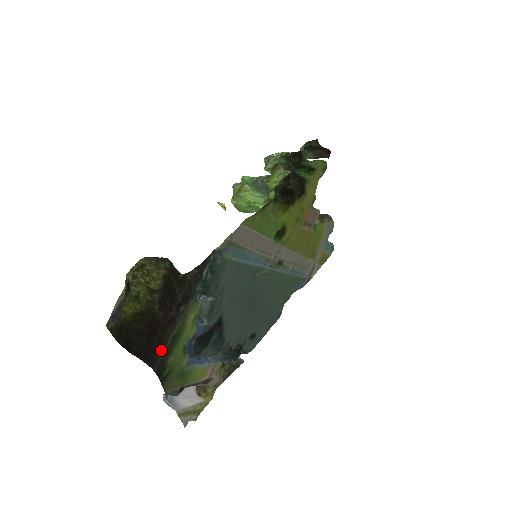
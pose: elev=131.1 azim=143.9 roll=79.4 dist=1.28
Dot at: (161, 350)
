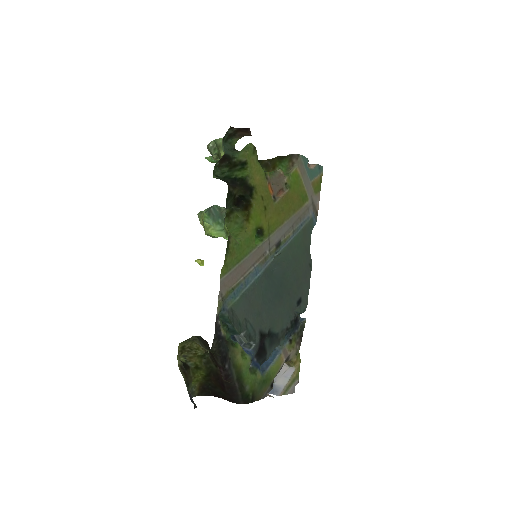
Dot at: (236, 392)
